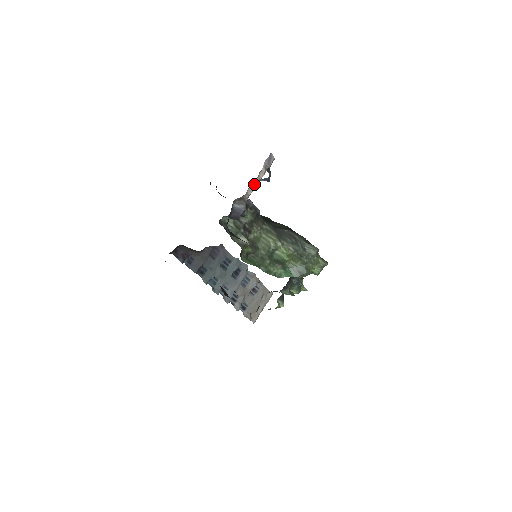
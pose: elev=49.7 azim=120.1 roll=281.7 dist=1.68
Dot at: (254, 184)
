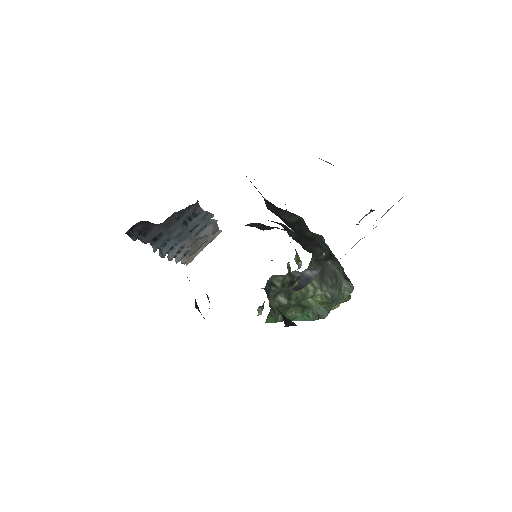
Dot at: (353, 246)
